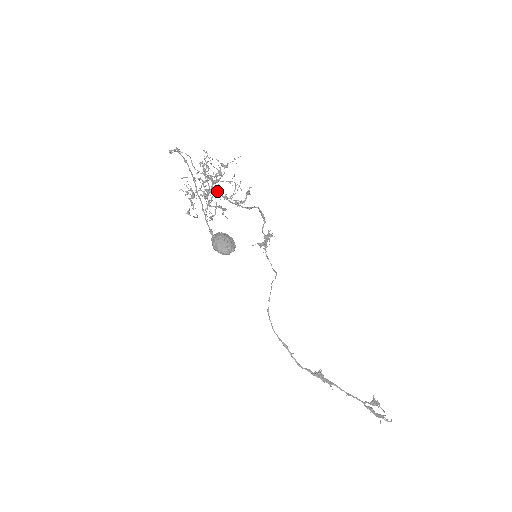
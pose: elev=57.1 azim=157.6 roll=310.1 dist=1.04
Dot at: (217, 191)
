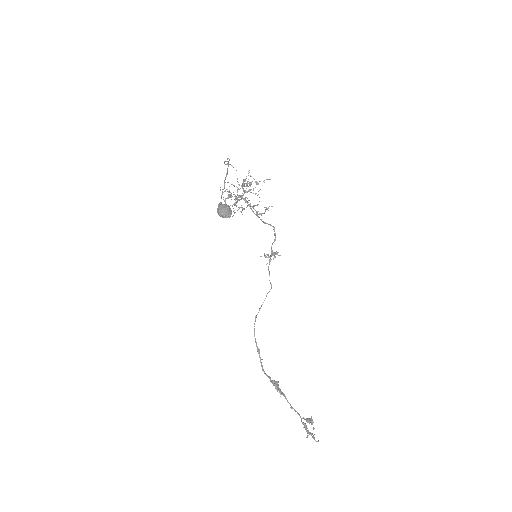
Dot at: occluded
